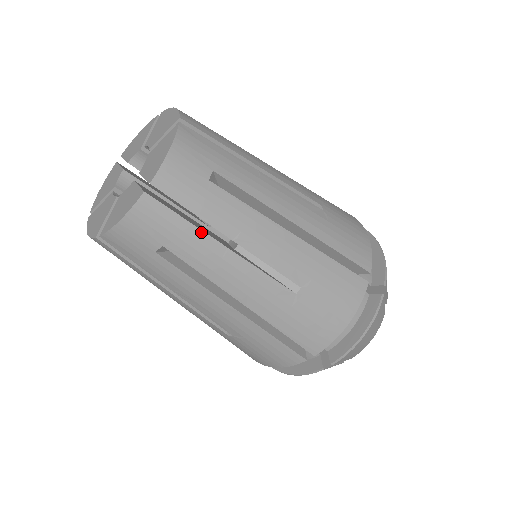
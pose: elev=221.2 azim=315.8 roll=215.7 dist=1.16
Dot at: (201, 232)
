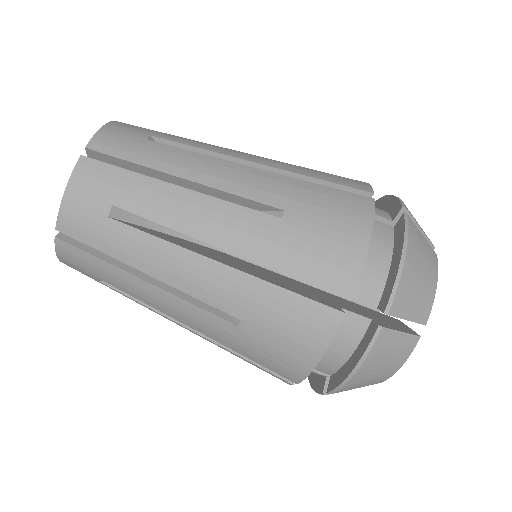
Dot at: (147, 178)
